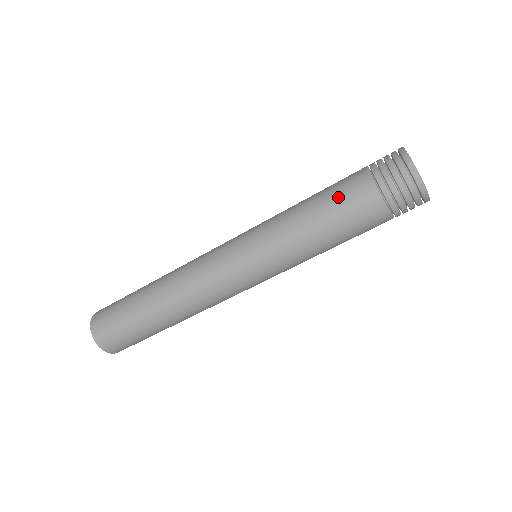
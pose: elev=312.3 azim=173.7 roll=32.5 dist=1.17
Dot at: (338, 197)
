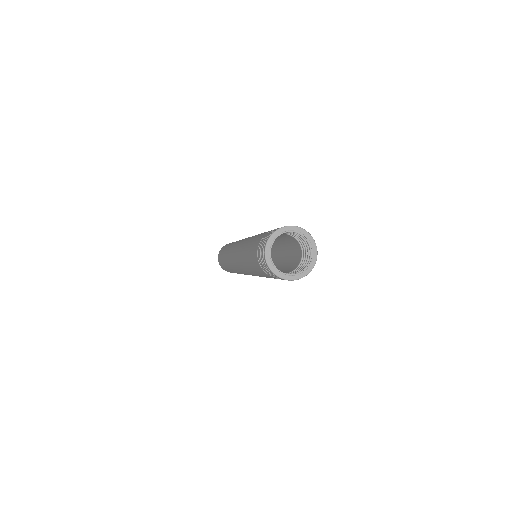
Dot at: (252, 245)
